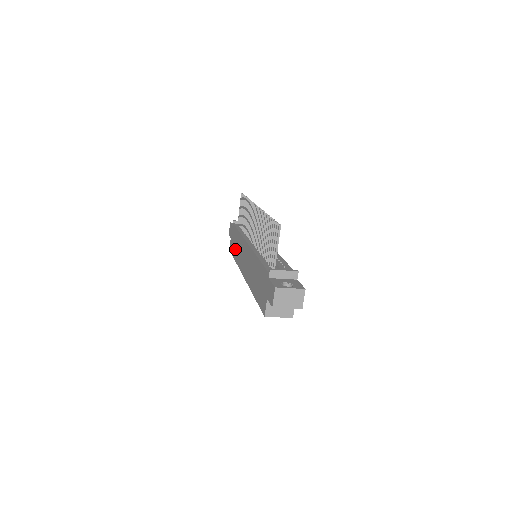
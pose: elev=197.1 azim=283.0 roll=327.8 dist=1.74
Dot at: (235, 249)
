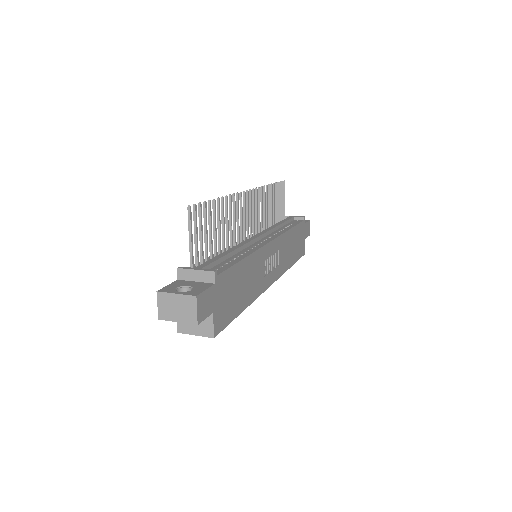
Dot at: occluded
